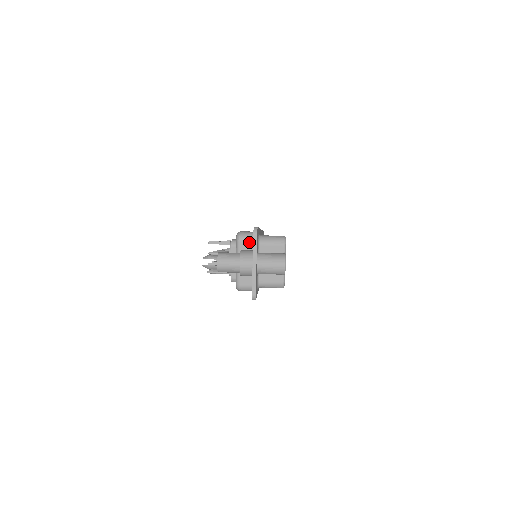
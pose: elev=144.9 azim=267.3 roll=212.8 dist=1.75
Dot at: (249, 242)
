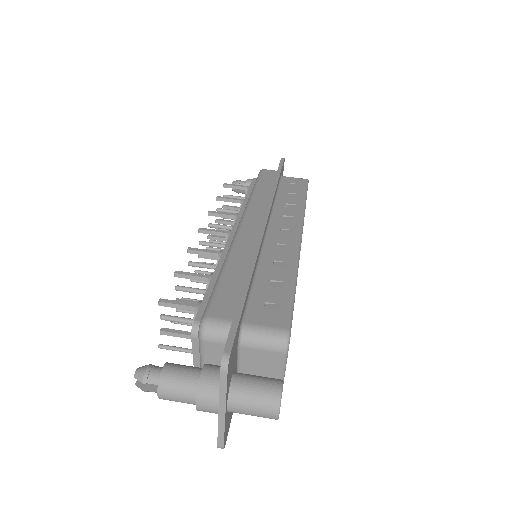
Dot at: (221, 344)
